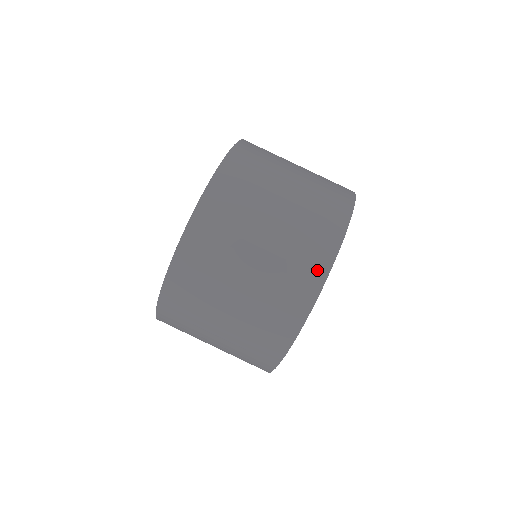
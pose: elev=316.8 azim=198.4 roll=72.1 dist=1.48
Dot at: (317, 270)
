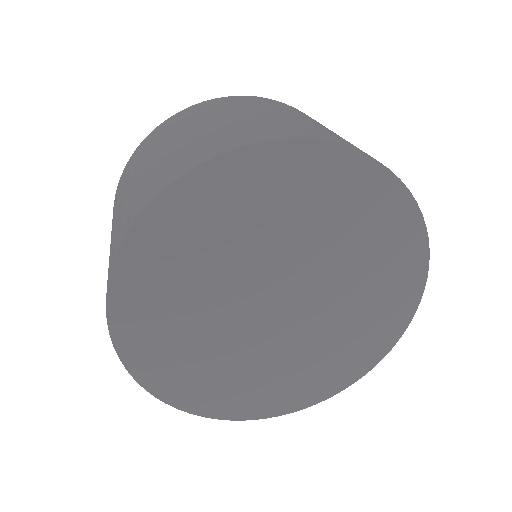
Dot at: (172, 175)
